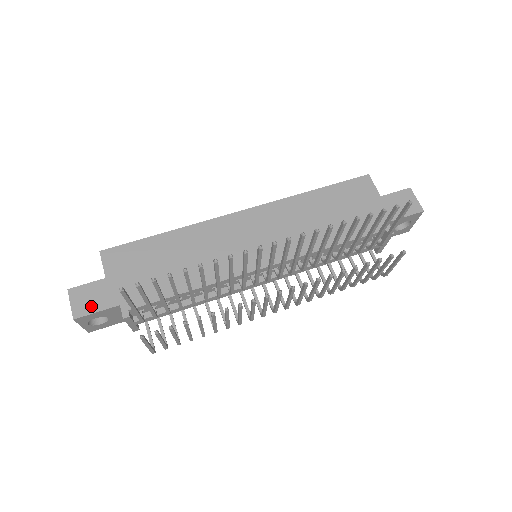
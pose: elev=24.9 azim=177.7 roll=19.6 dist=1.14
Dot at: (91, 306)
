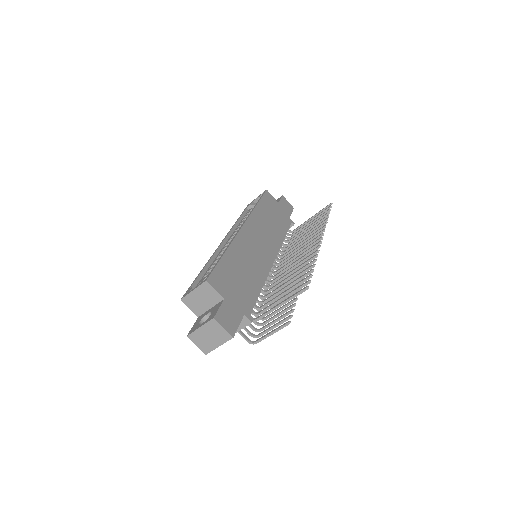
Dot at: (234, 323)
